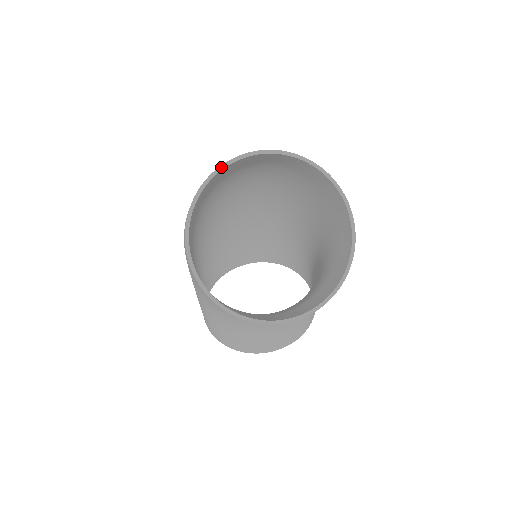
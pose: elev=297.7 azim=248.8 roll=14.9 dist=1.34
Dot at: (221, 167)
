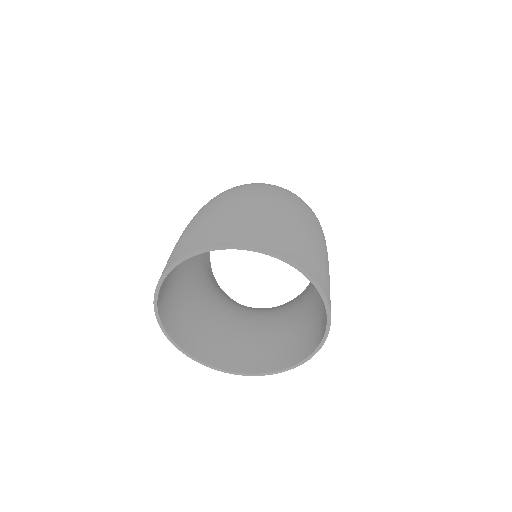
Dot at: (208, 249)
